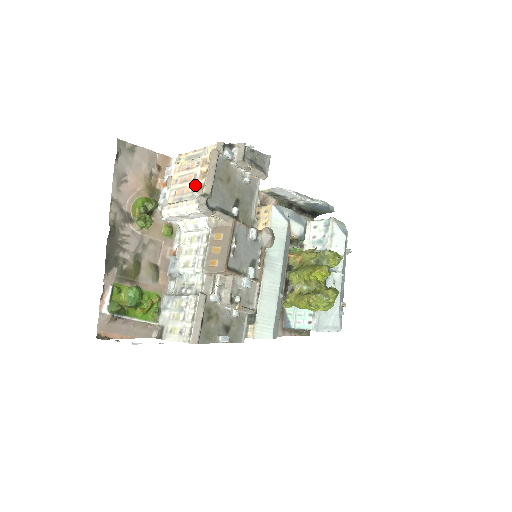
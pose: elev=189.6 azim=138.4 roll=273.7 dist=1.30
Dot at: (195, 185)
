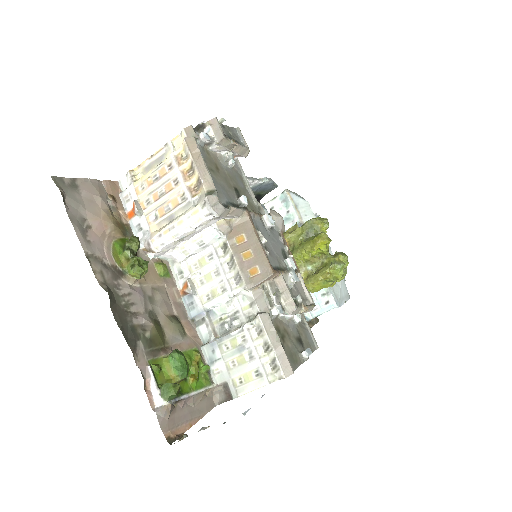
Dot at: (184, 191)
